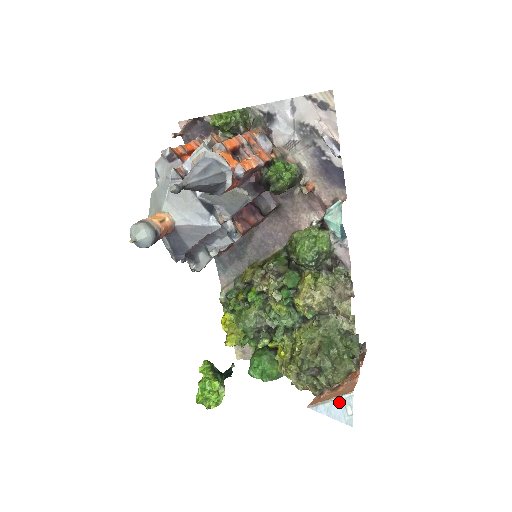
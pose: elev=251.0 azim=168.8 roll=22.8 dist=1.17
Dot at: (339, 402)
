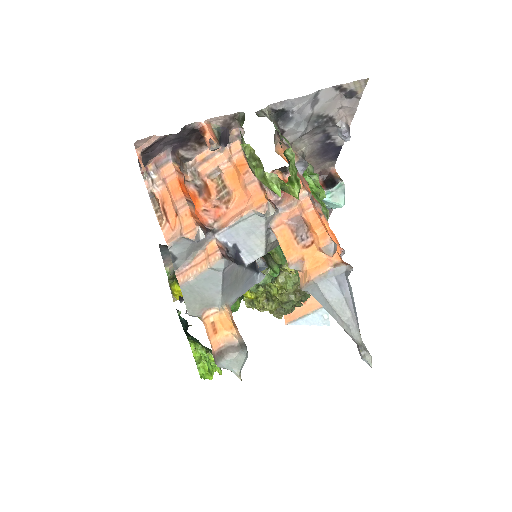
Dot at: (316, 314)
